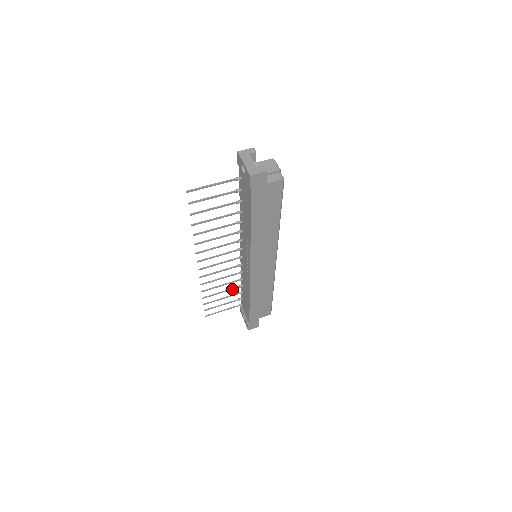
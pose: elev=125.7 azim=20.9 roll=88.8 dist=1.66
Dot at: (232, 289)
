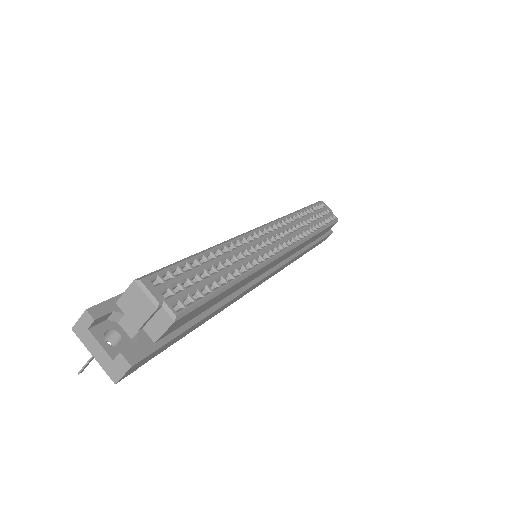
Dot at: occluded
